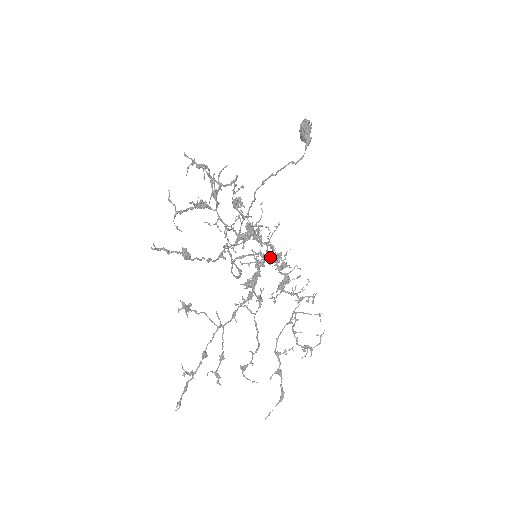
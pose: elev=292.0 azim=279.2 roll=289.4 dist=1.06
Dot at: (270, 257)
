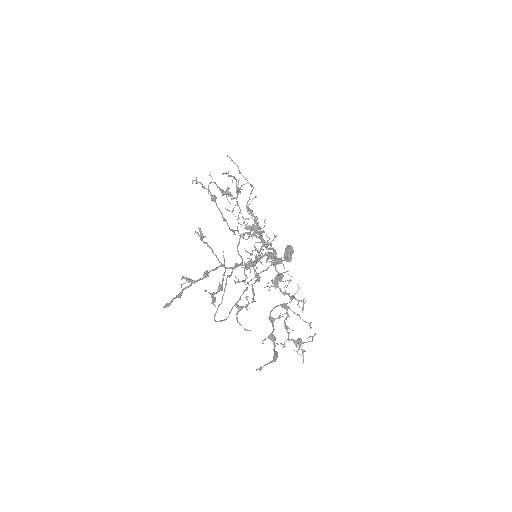
Dot at: (269, 248)
